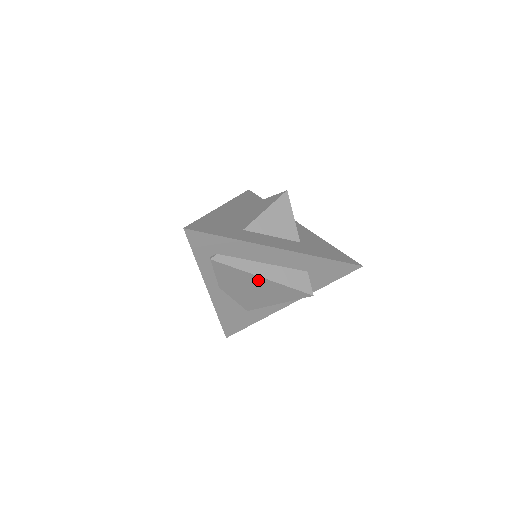
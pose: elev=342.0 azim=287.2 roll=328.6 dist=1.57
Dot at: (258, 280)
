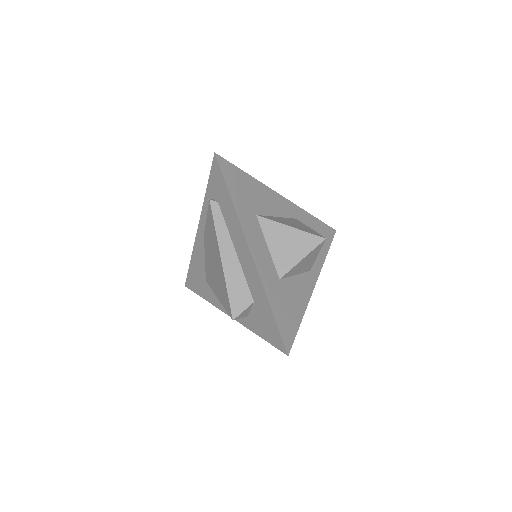
Dot at: (219, 257)
